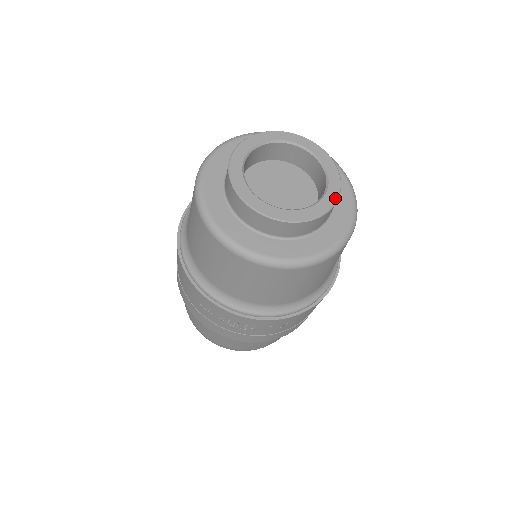
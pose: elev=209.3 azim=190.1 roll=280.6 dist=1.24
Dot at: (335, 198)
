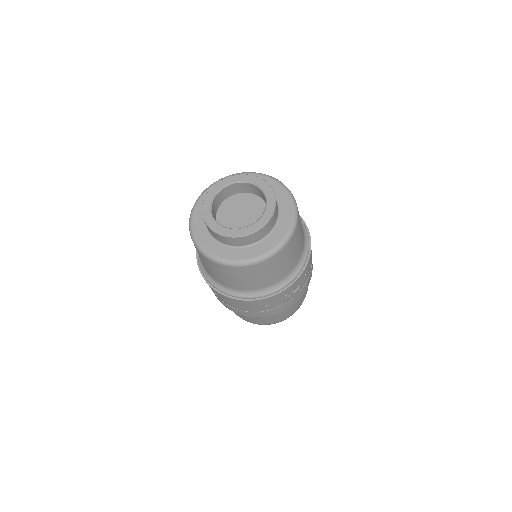
Dot at: (270, 189)
